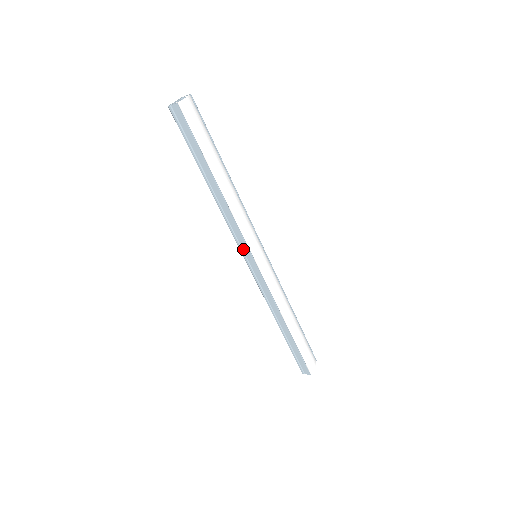
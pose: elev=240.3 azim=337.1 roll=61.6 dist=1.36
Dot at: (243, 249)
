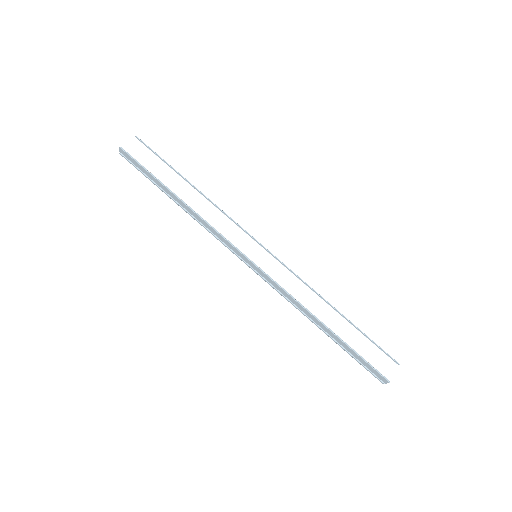
Dot at: (235, 252)
